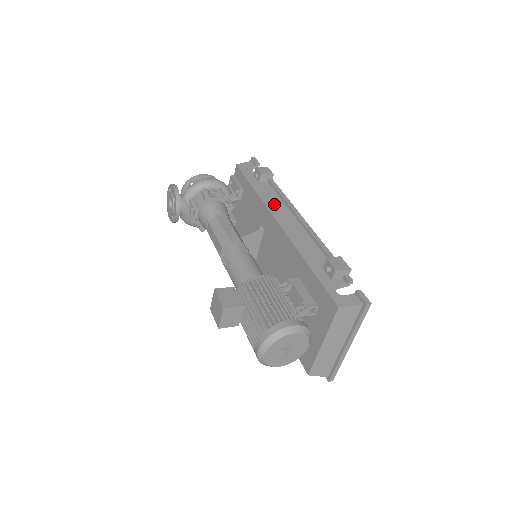
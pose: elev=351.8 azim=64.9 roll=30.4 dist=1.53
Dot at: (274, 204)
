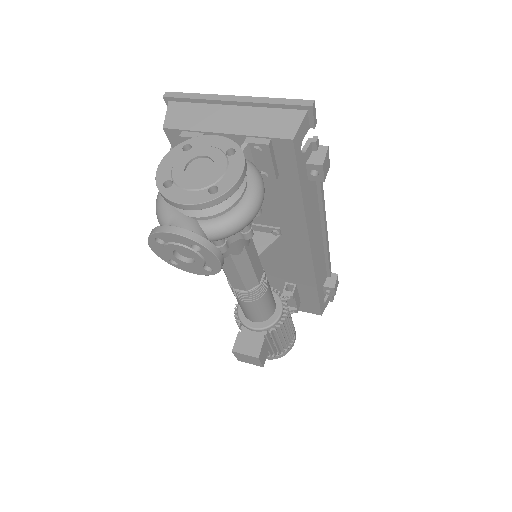
Dot at: (314, 222)
